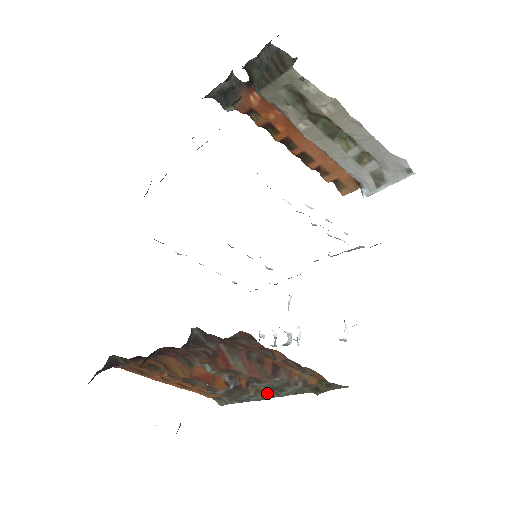
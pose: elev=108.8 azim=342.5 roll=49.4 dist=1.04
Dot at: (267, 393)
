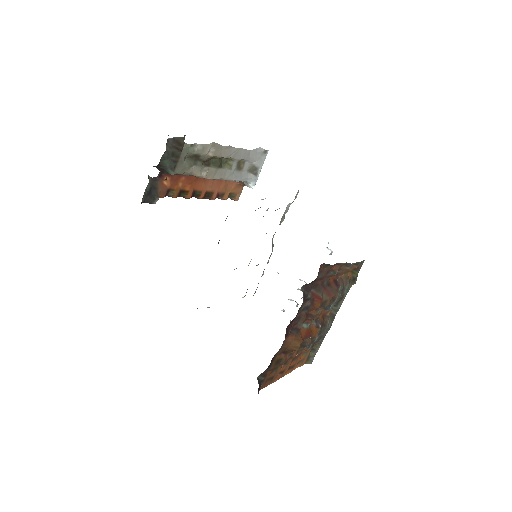
Dot at: (332, 317)
